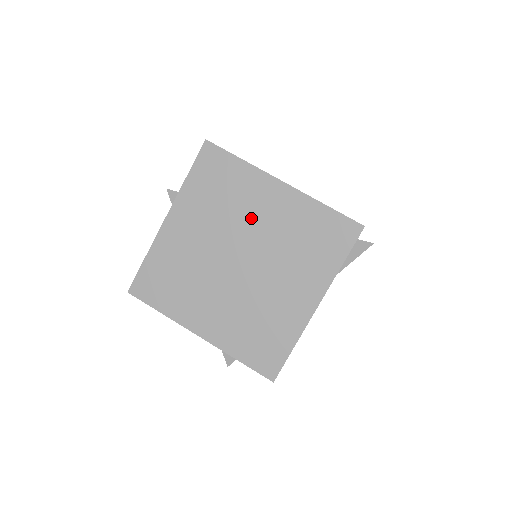
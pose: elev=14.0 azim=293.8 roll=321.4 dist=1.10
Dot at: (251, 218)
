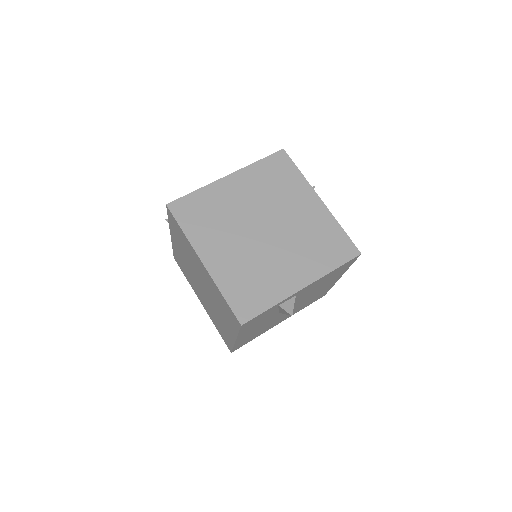
Dot at: (198, 269)
